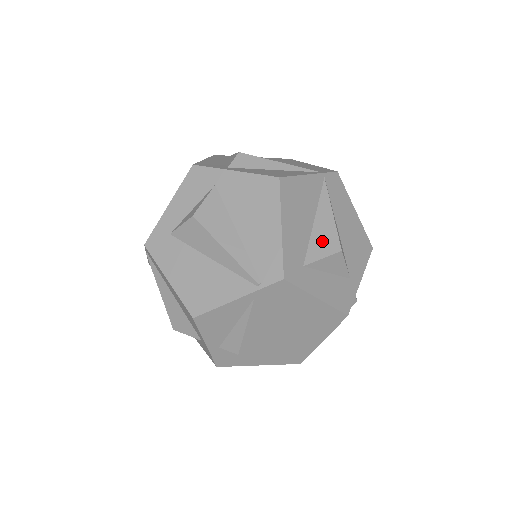
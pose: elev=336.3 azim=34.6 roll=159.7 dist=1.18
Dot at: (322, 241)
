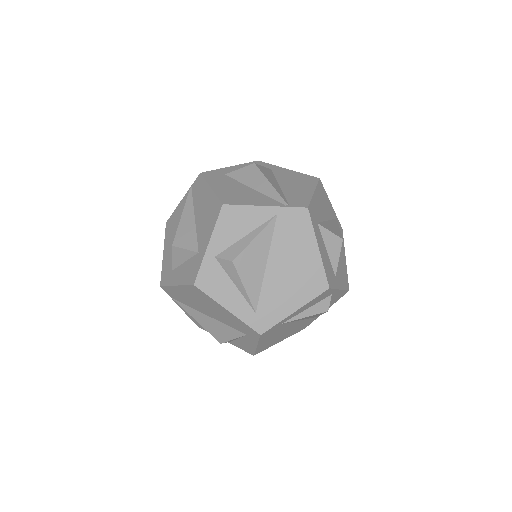
Dot at: (331, 228)
